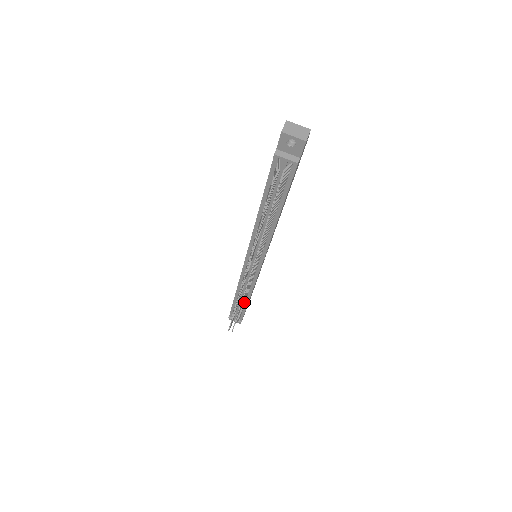
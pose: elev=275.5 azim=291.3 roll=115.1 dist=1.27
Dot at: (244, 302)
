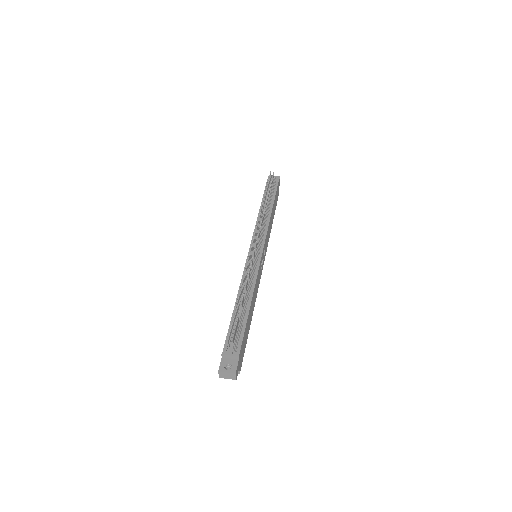
Dot at: (245, 307)
